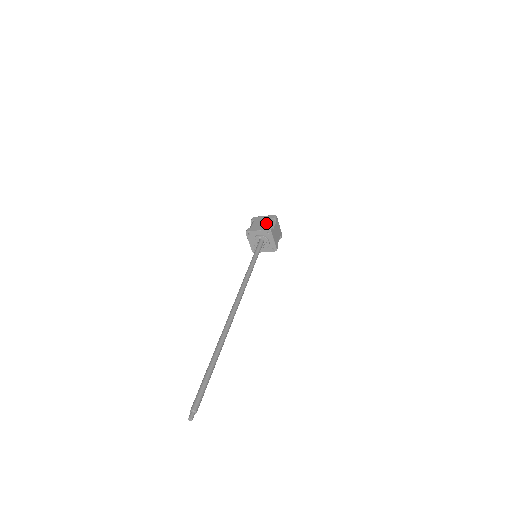
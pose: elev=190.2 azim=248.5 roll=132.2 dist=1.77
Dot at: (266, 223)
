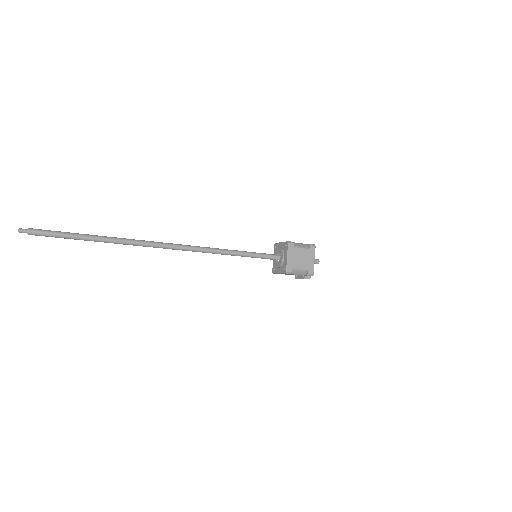
Dot at: occluded
